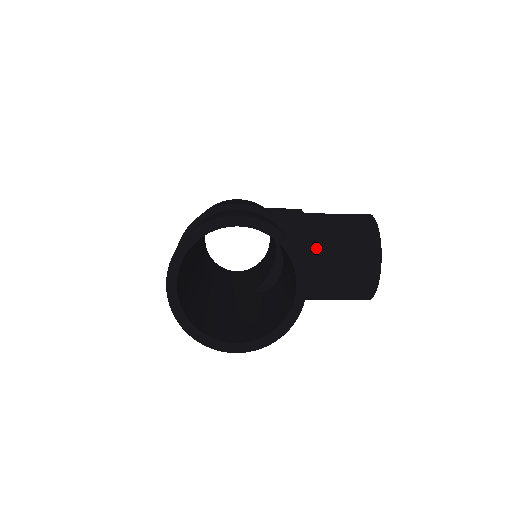
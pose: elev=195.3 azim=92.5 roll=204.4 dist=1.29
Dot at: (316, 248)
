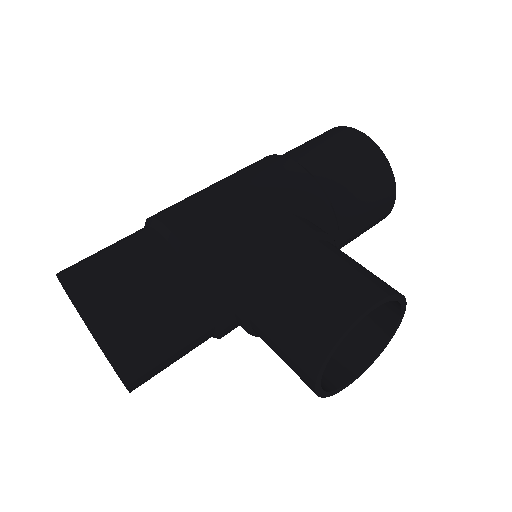
Dot at: (256, 312)
